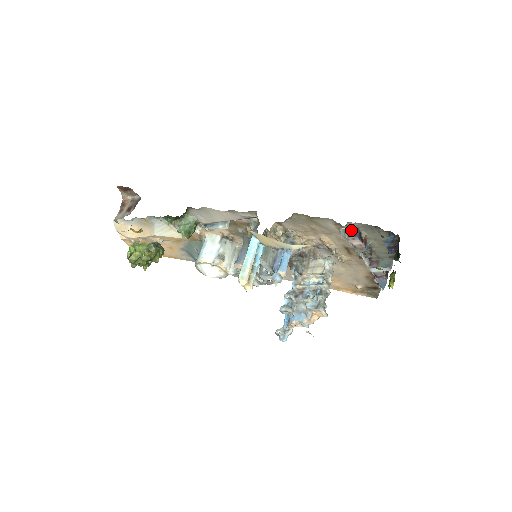
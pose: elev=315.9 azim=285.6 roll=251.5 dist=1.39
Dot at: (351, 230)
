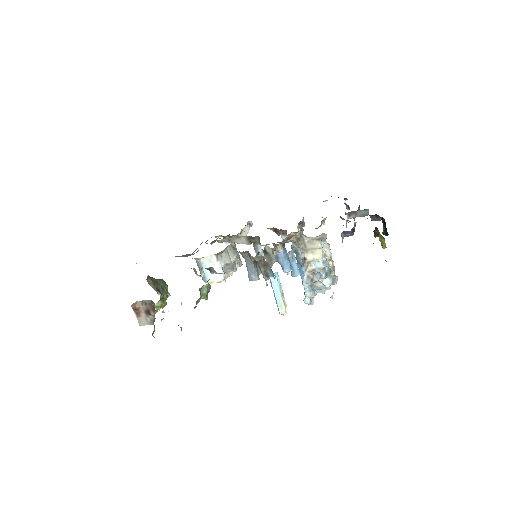
Dot at: (345, 231)
